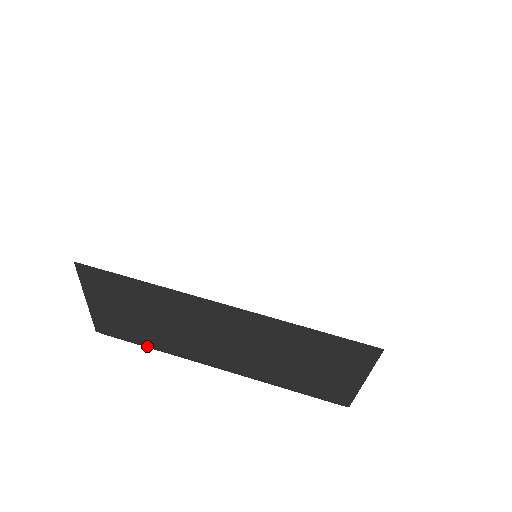
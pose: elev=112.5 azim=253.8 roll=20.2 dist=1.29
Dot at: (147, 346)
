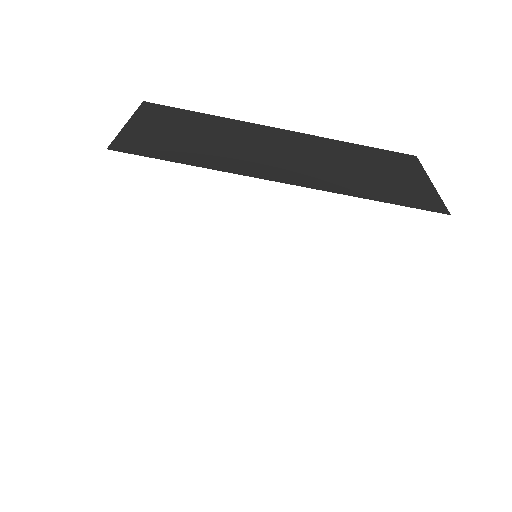
Dot at: occluded
